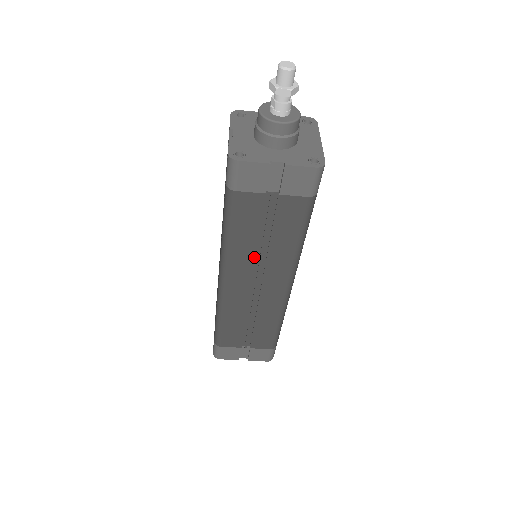
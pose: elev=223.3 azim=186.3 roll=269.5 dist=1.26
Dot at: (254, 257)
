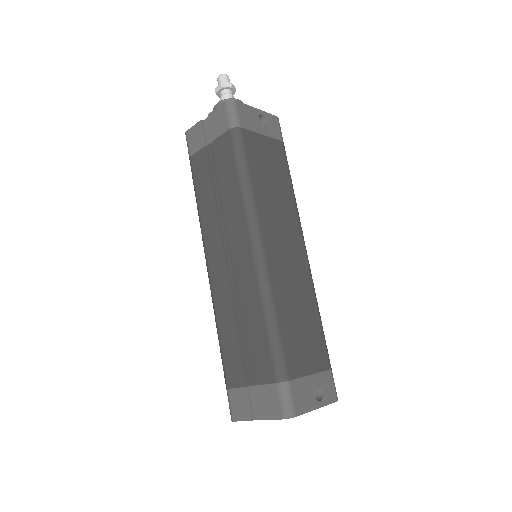
Dot at: (217, 218)
